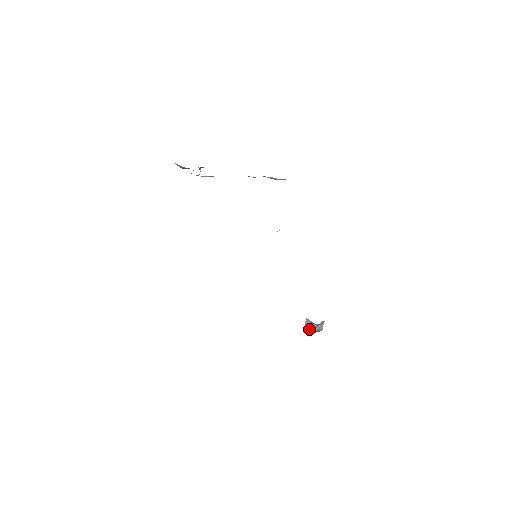
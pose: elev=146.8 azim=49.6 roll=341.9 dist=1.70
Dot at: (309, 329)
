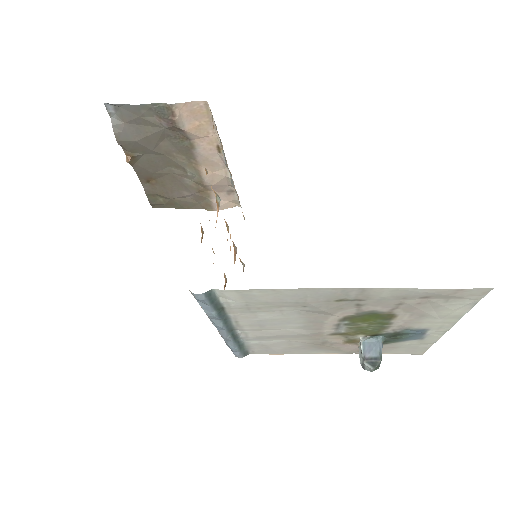
Dot at: (375, 353)
